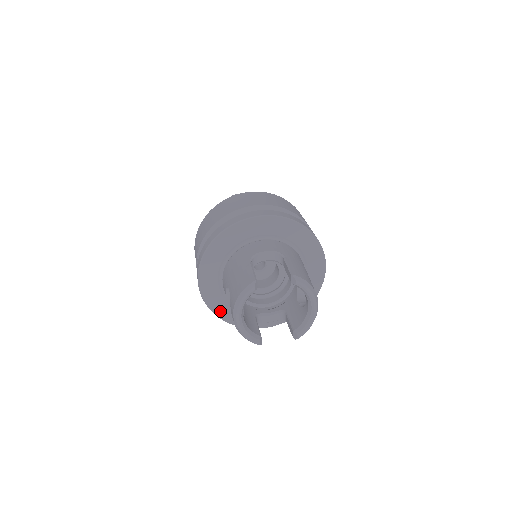
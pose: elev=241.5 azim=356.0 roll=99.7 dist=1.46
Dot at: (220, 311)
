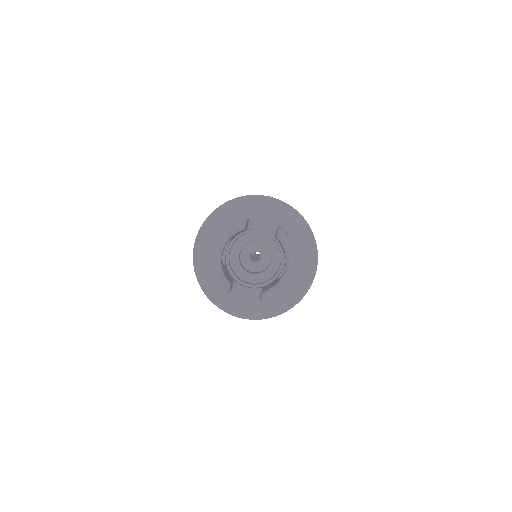
Dot at: (203, 278)
